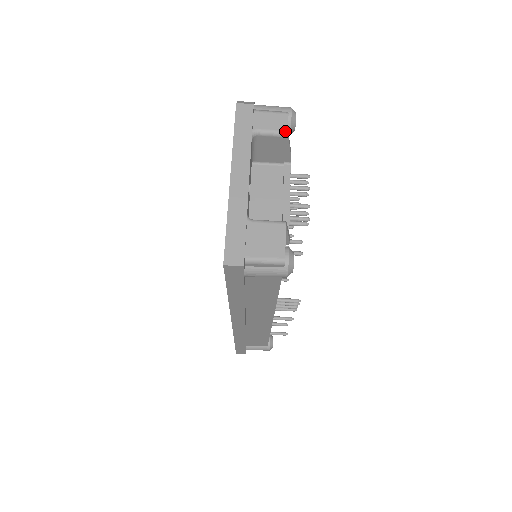
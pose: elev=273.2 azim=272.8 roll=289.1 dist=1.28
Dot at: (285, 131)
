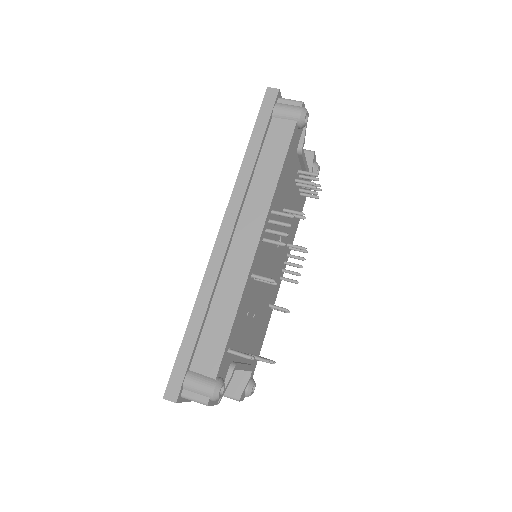
Dot at: (313, 151)
